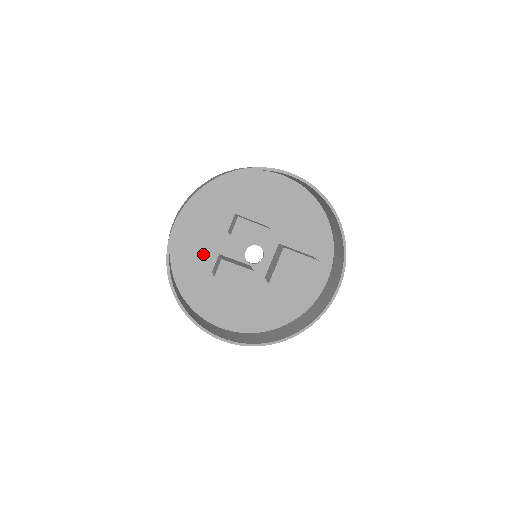
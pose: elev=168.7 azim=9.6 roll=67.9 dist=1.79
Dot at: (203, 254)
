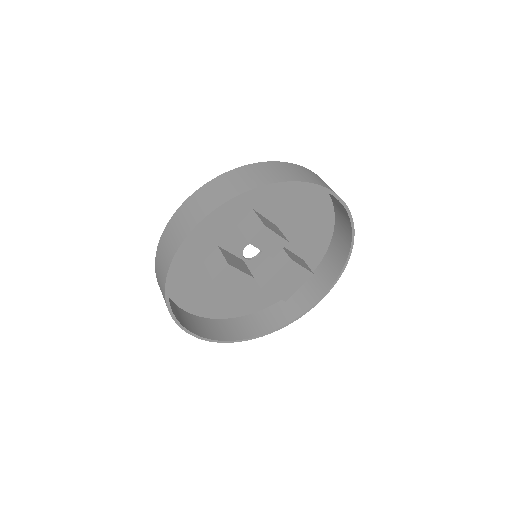
Dot at: (201, 243)
